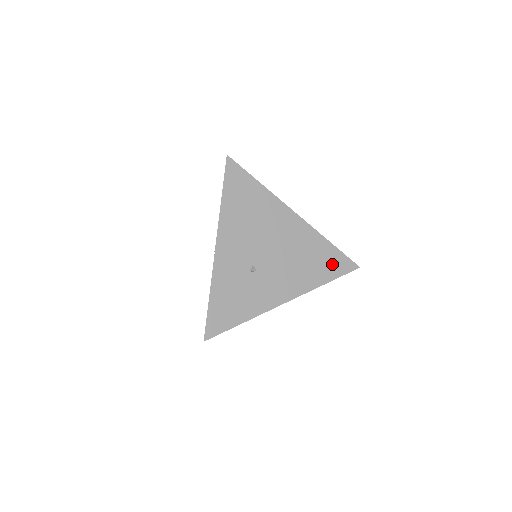
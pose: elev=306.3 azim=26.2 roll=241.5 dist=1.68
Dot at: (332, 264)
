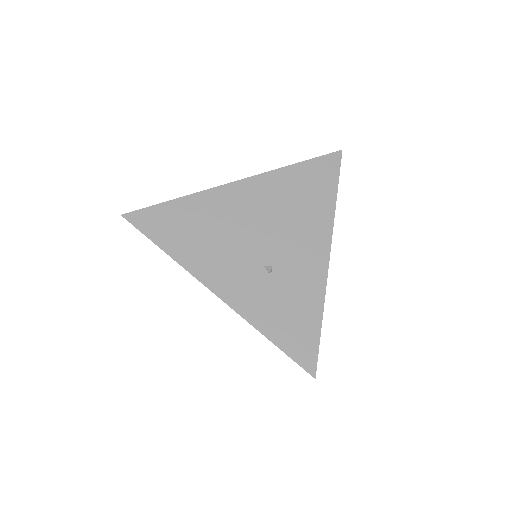
Dot at: (319, 178)
